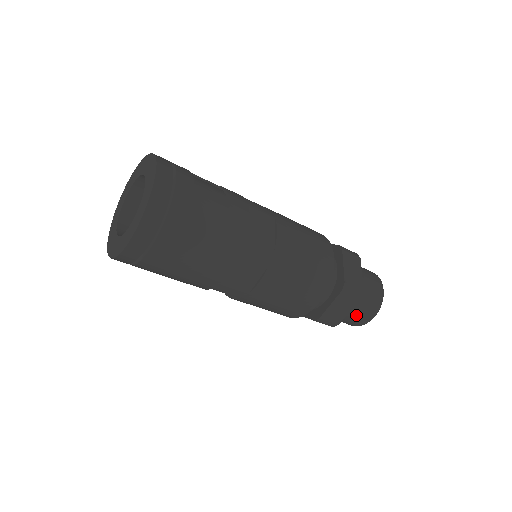
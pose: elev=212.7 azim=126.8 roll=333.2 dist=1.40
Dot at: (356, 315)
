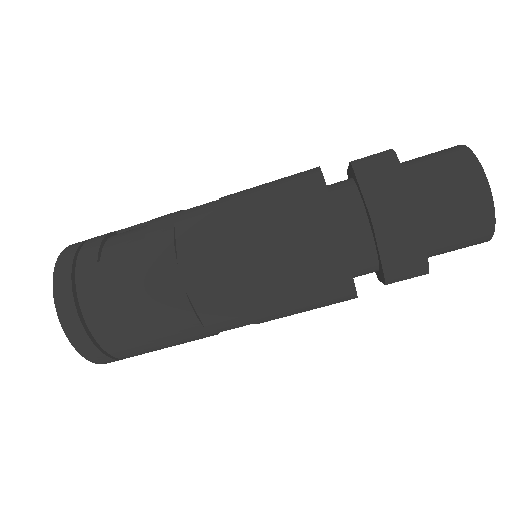
Dot at: (456, 234)
